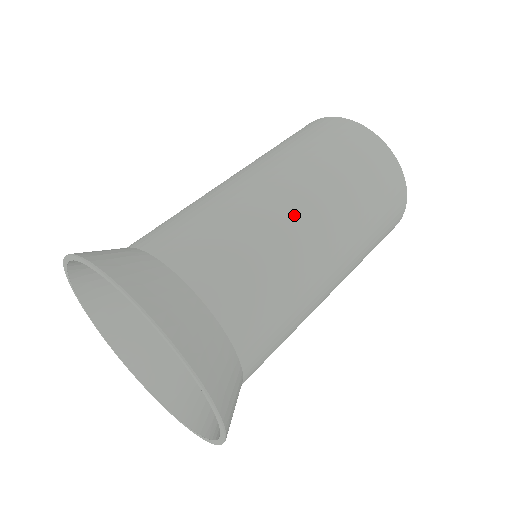
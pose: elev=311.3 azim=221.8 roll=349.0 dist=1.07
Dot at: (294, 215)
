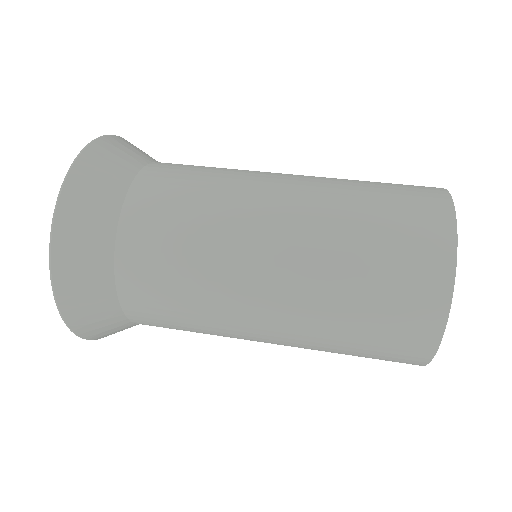
Dot at: (253, 274)
